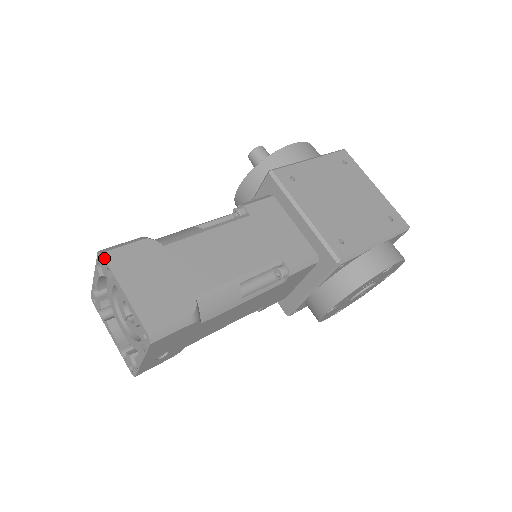
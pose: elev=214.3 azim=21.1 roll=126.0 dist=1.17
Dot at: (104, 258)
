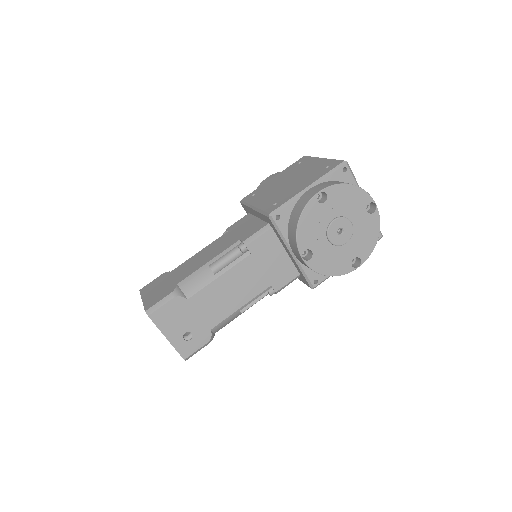
Dot at: occluded
